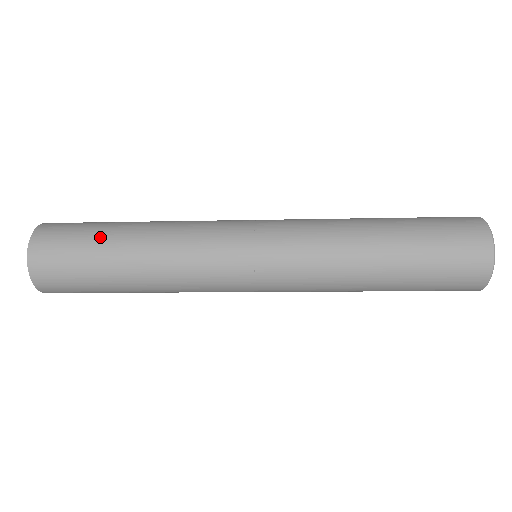
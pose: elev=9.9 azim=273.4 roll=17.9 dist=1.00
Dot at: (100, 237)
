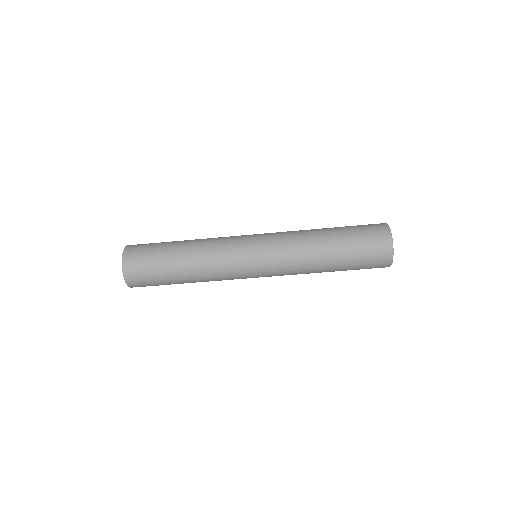
Dot at: (167, 242)
